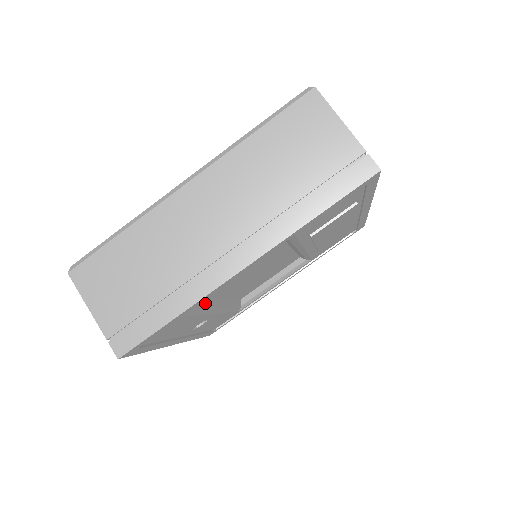
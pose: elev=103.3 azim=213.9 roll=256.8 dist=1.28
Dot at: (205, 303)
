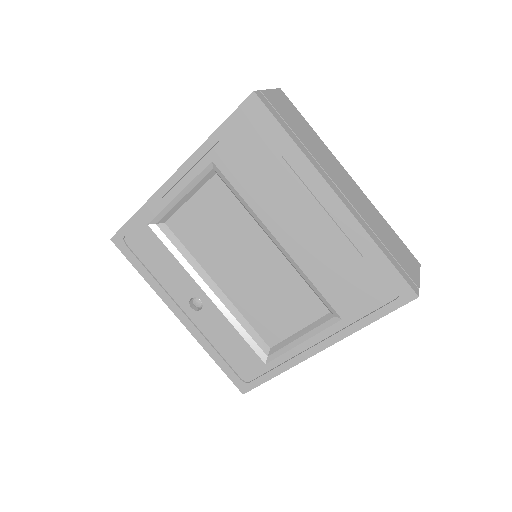
Dot at: (186, 254)
